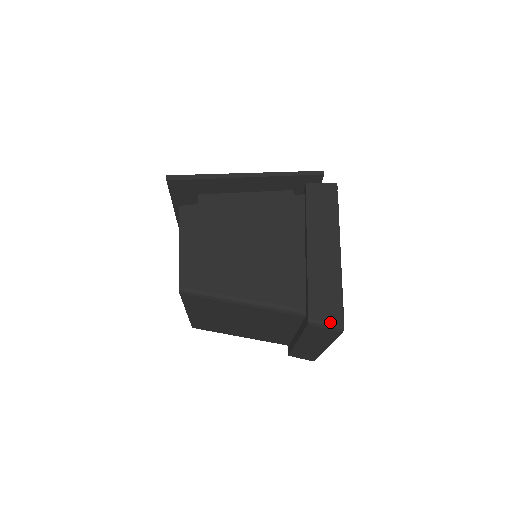
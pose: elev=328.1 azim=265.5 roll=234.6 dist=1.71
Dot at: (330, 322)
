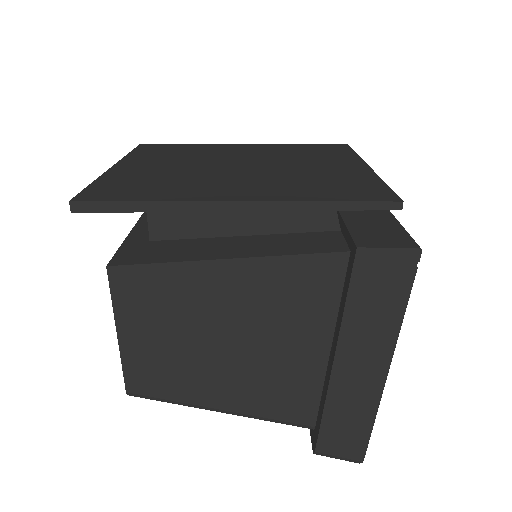
Dot at: (345, 458)
